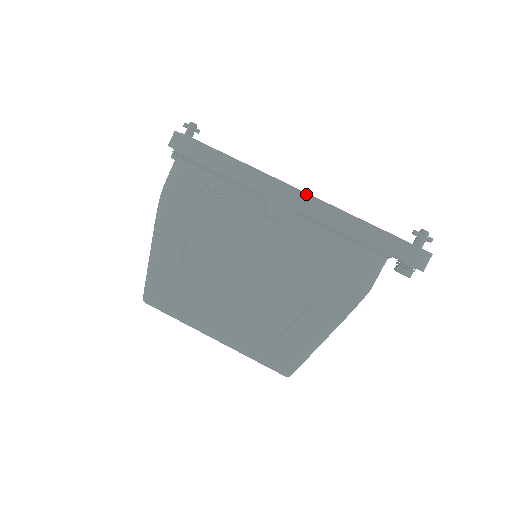
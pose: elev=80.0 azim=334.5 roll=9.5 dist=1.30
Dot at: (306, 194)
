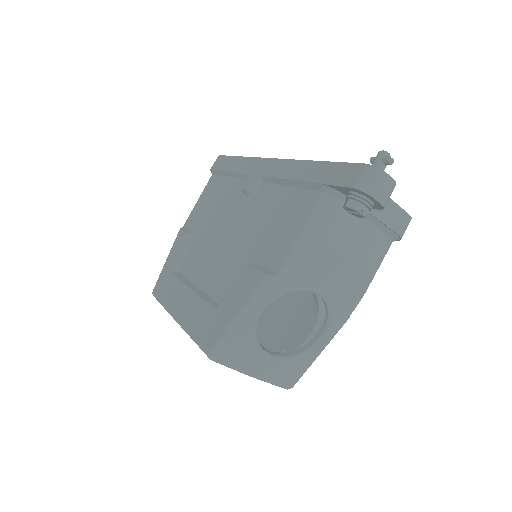
Dot at: (273, 159)
